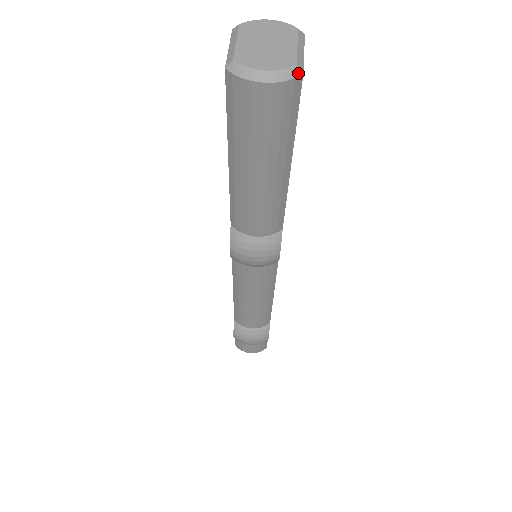
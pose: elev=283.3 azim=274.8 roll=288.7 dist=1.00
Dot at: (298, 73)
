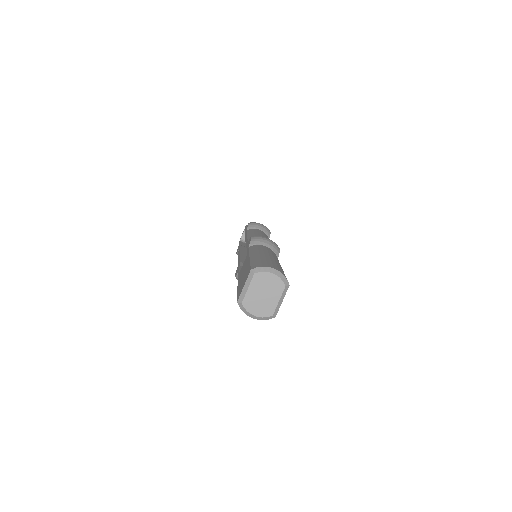
Dot at: occluded
